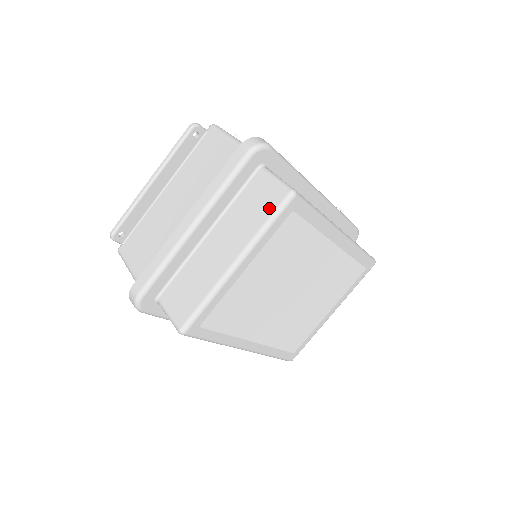
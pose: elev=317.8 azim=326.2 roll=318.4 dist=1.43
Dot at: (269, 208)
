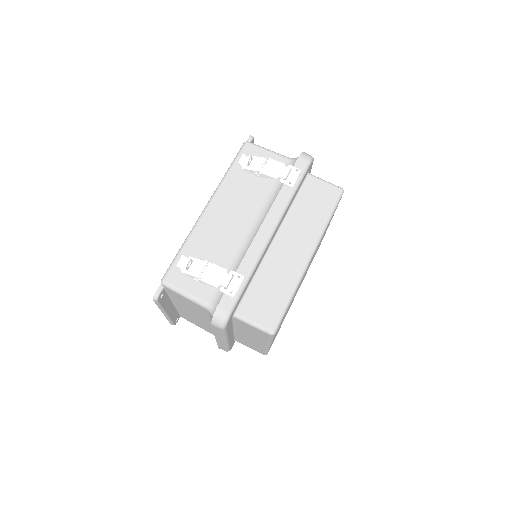
Dot at: (264, 337)
